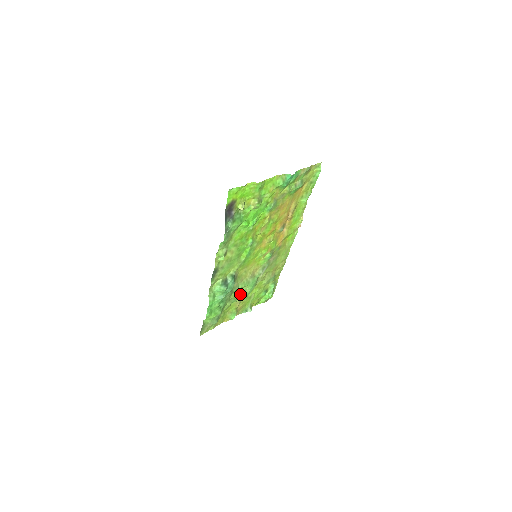
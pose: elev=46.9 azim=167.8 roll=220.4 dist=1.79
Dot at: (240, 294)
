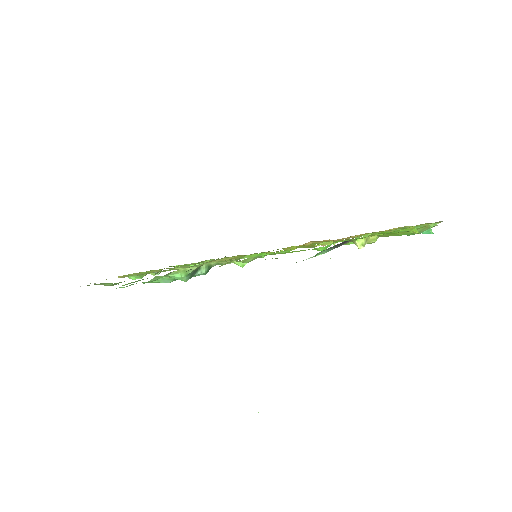
Dot at: occluded
